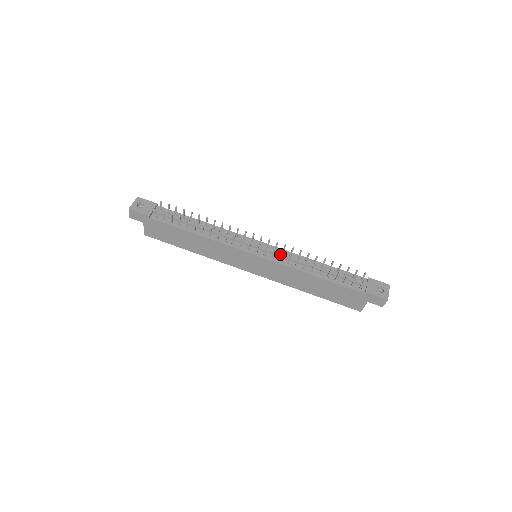
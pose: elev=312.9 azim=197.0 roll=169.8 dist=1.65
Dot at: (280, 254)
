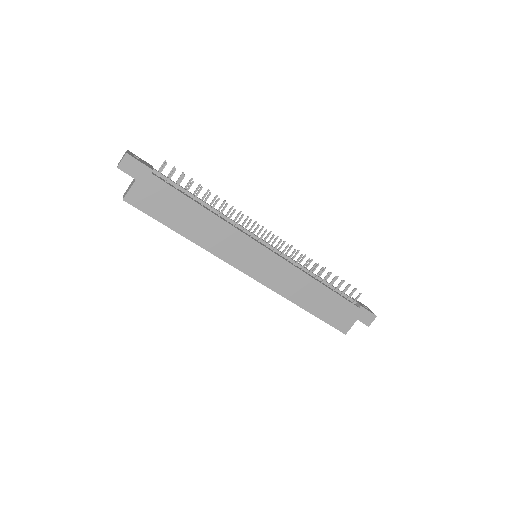
Dot at: (286, 255)
